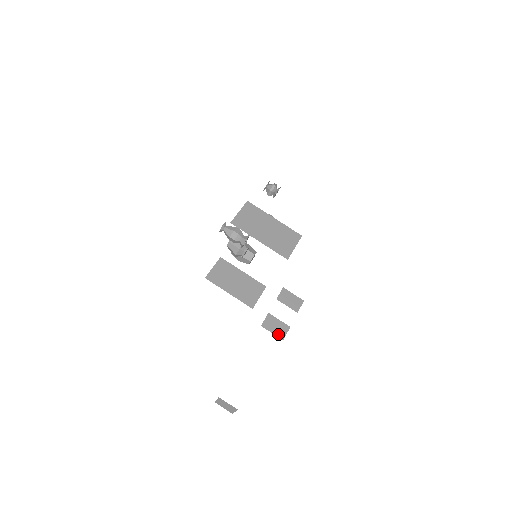
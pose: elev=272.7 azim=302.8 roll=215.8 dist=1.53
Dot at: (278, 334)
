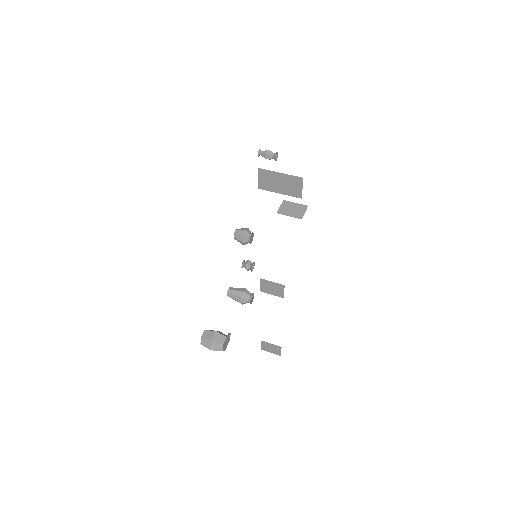
Dot at: occluded
